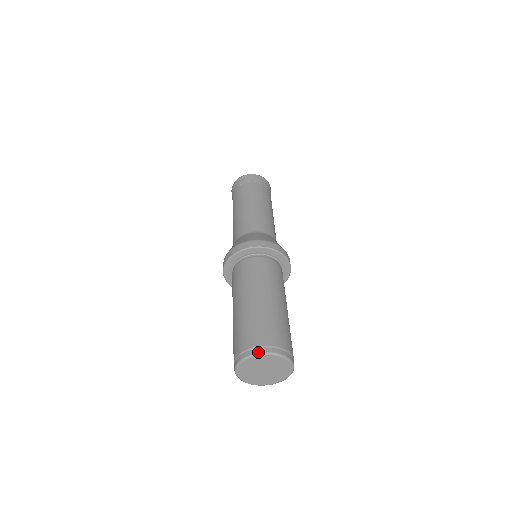
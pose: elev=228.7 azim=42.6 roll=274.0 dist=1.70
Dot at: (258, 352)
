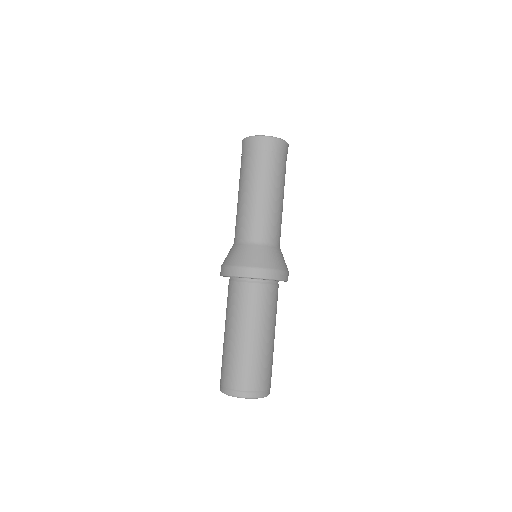
Dot at: (222, 391)
